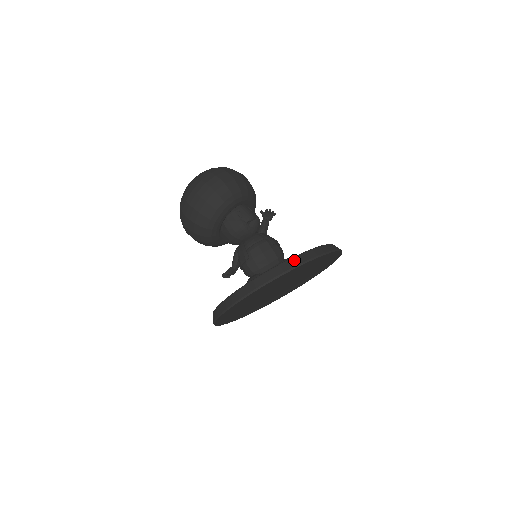
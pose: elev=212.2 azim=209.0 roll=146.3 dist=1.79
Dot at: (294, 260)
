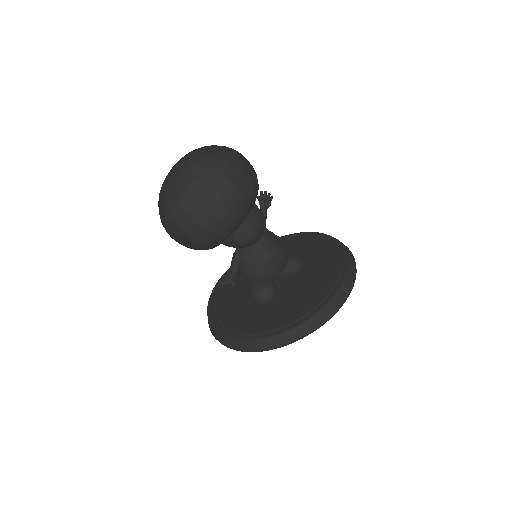
Dot at: (337, 299)
